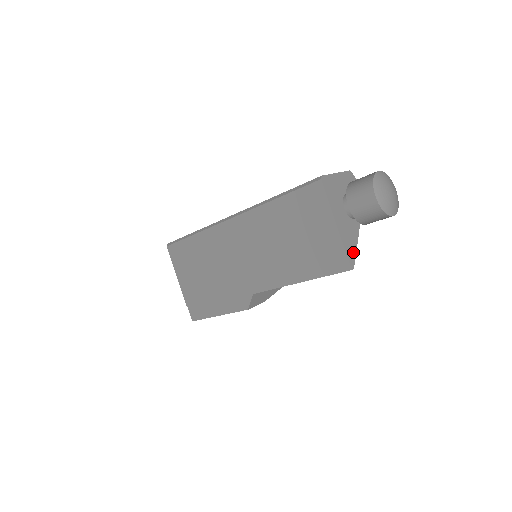
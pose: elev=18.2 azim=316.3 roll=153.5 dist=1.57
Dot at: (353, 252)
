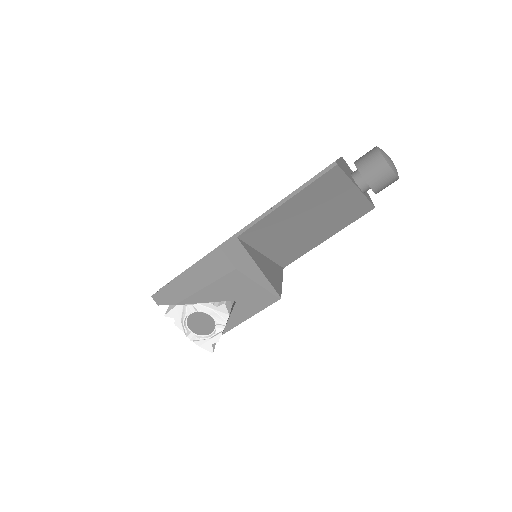
Dot at: (343, 170)
